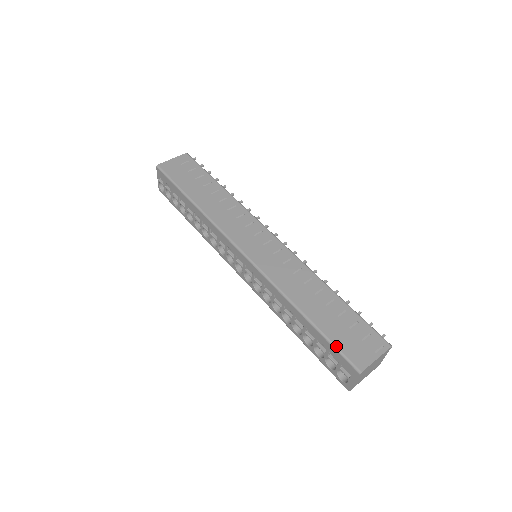
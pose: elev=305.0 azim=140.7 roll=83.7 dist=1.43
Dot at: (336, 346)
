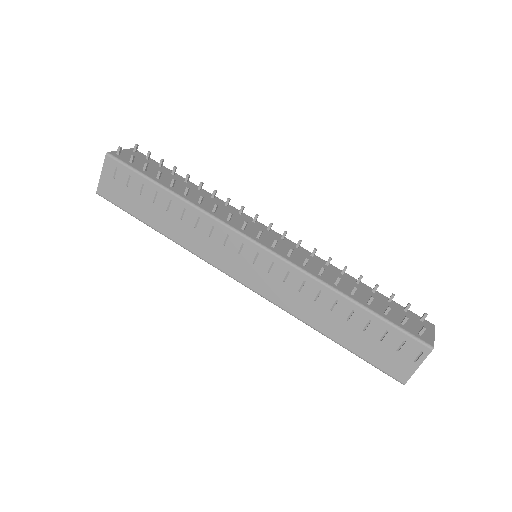
Dot at: (371, 364)
